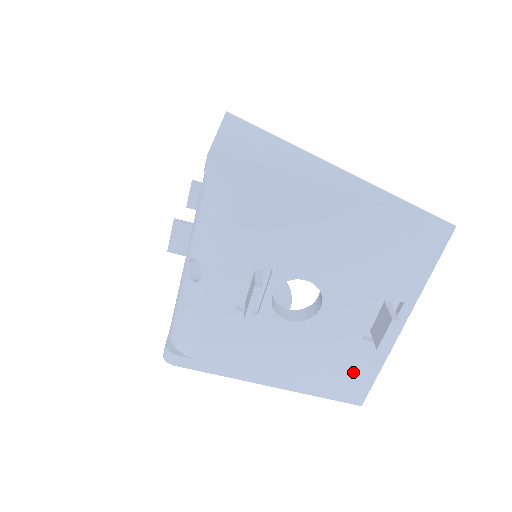
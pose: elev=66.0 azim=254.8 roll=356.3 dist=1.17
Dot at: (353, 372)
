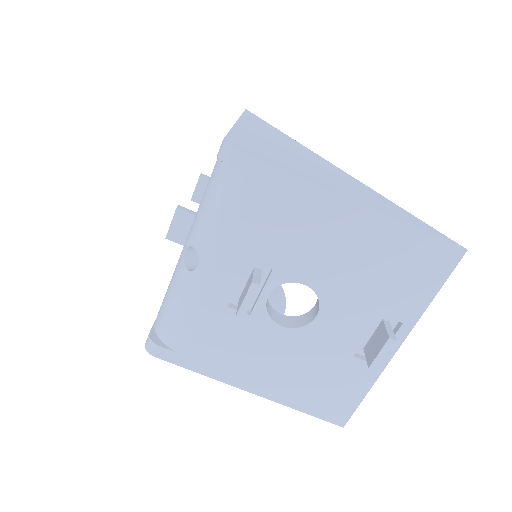
Dot at: (340, 390)
